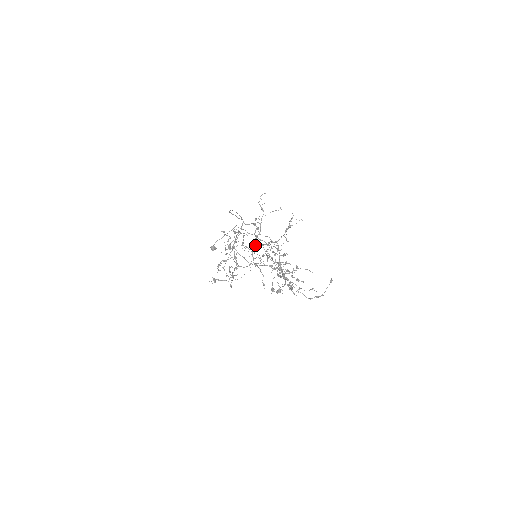
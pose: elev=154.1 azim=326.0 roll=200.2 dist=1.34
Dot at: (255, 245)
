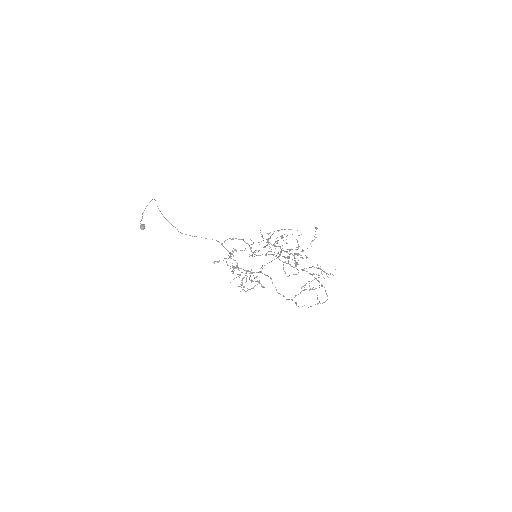
Dot at: occluded
